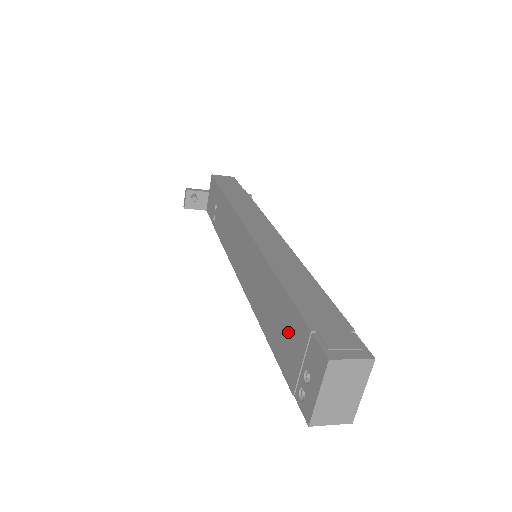
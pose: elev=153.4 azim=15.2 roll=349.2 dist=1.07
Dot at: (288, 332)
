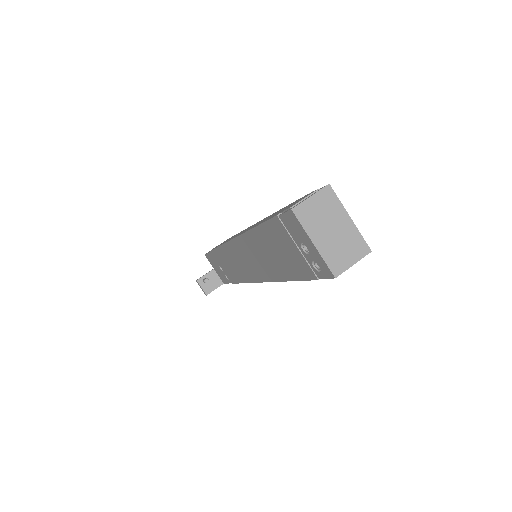
Dot at: (280, 246)
